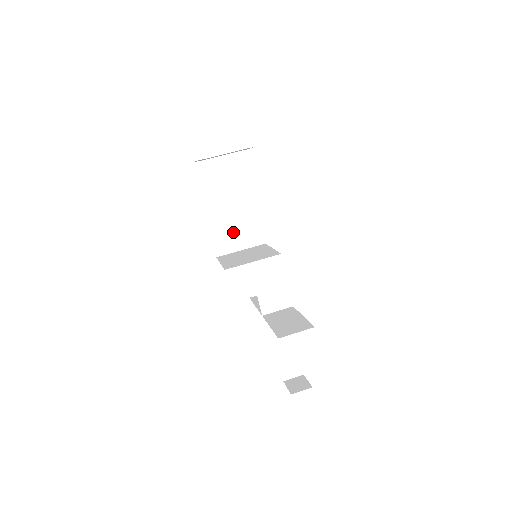
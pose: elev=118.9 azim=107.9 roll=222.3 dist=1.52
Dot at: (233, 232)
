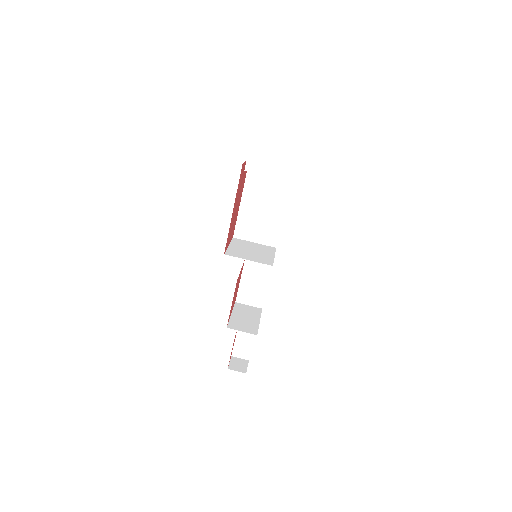
Dot at: (256, 226)
